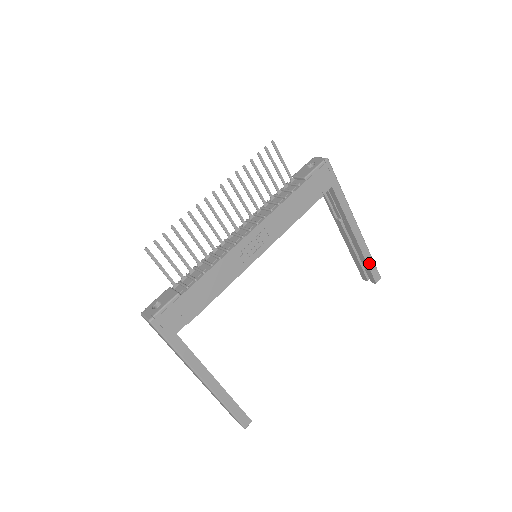
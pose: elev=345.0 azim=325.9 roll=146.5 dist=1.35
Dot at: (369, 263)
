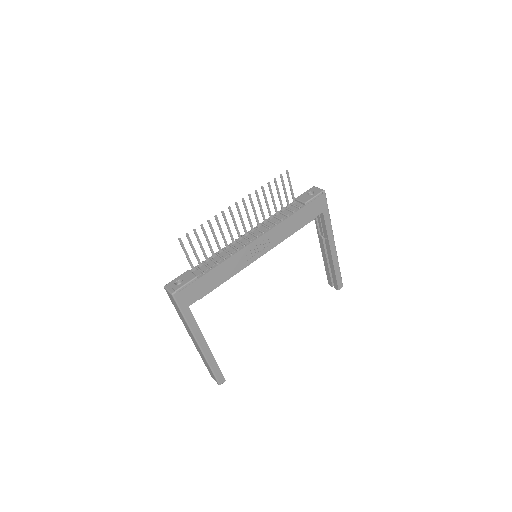
Dot at: (337, 274)
